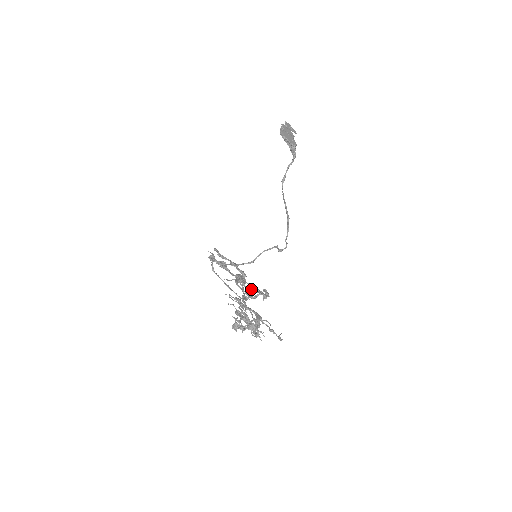
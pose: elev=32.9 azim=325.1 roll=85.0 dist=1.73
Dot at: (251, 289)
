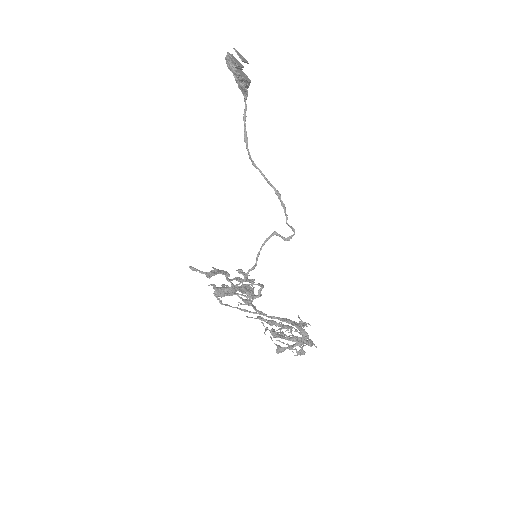
Dot at: (241, 285)
